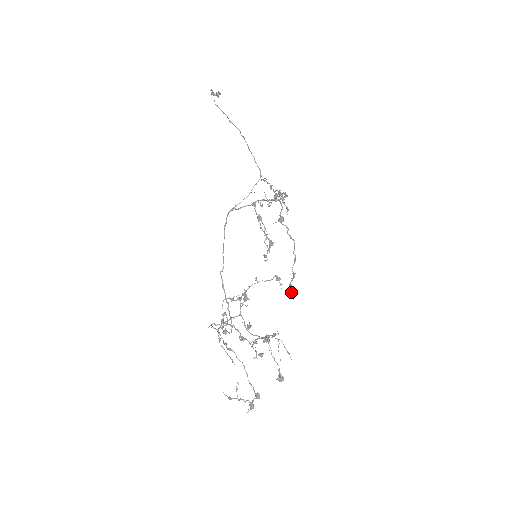
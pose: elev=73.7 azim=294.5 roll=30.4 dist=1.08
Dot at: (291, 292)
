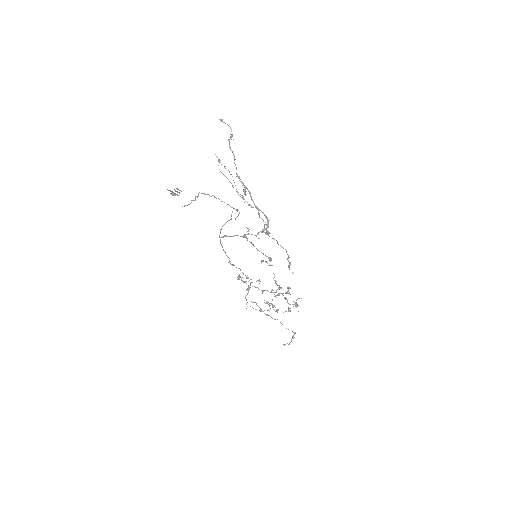
Dot at: occluded
